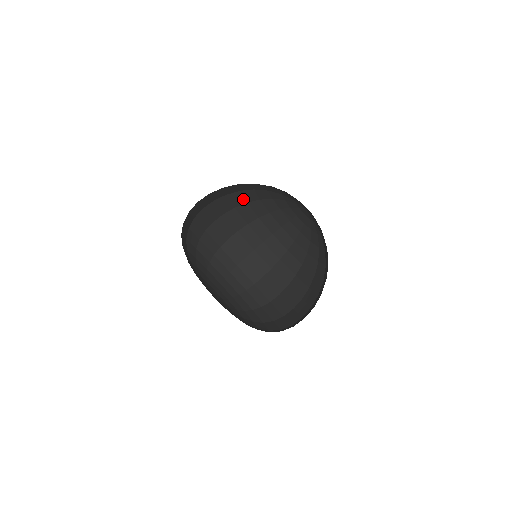
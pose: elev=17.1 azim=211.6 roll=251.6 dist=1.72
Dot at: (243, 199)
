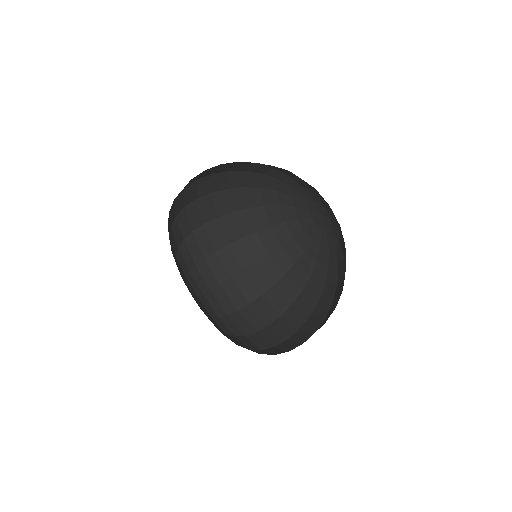
Dot at: (252, 224)
